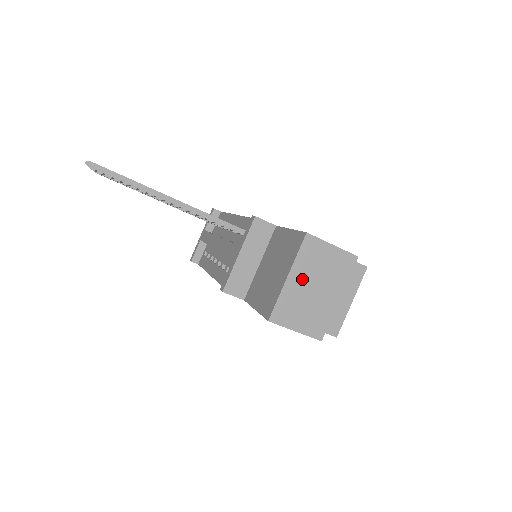
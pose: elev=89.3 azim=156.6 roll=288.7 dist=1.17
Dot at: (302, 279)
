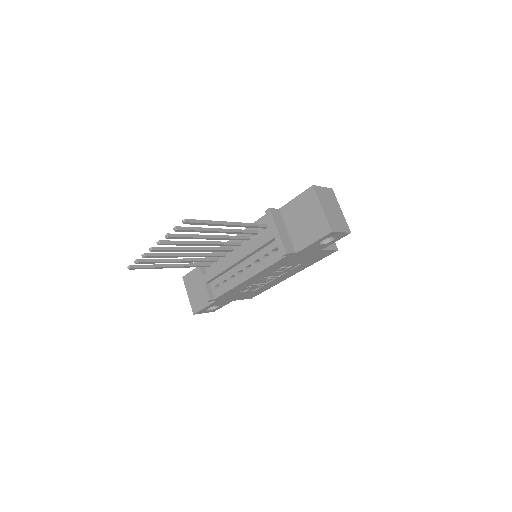
Dot at: (326, 207)
